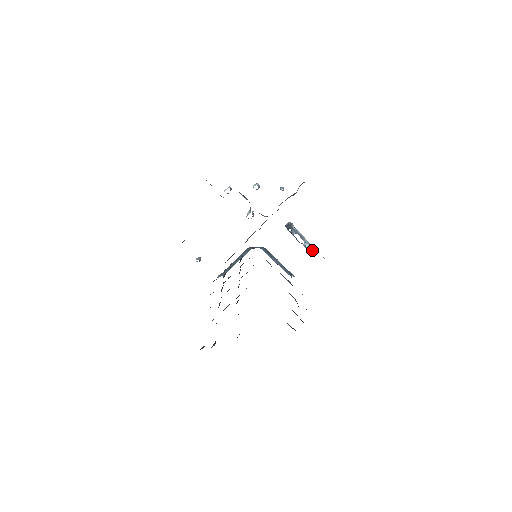
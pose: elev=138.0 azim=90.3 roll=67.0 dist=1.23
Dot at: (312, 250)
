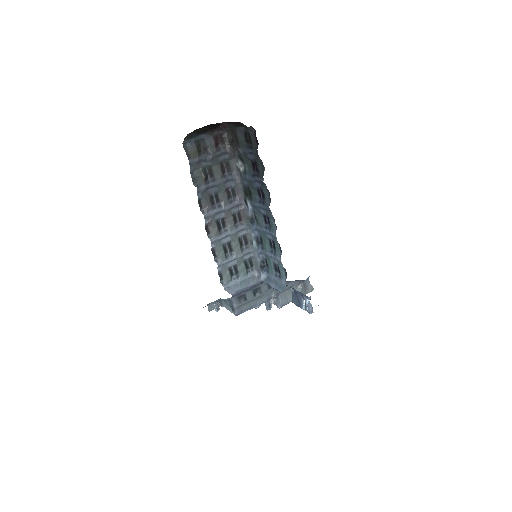
Dot at: (309, 301)
